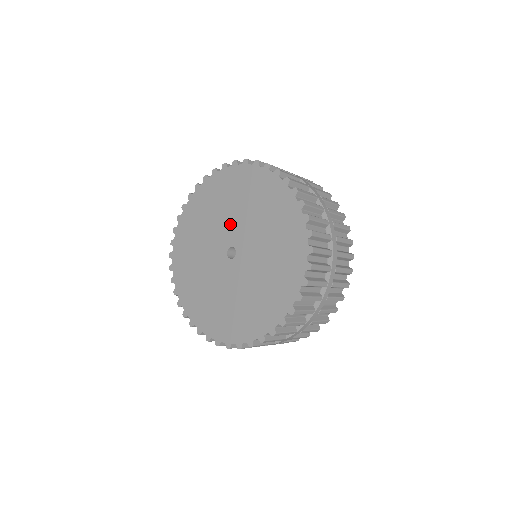
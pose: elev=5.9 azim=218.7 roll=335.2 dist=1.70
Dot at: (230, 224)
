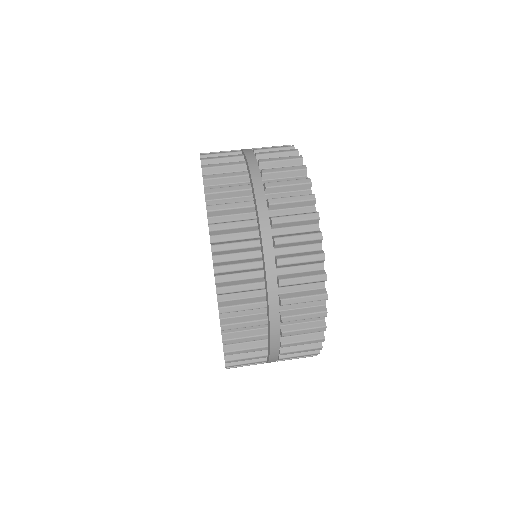
Dot at: occluded
